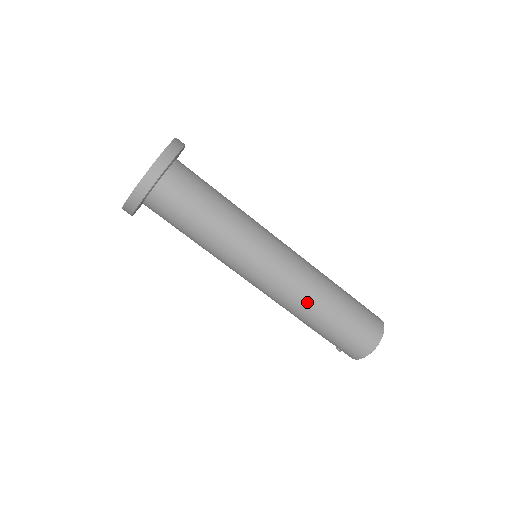
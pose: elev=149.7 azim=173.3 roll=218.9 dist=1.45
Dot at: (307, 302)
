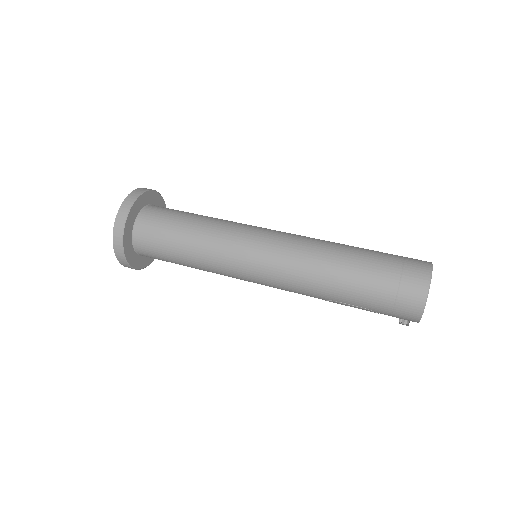
Dot at: (318, 265)
